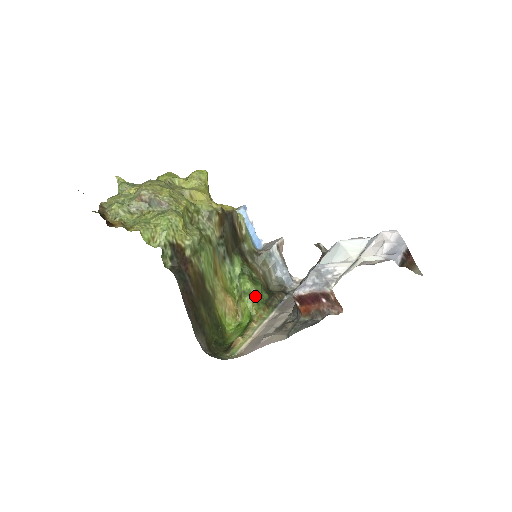
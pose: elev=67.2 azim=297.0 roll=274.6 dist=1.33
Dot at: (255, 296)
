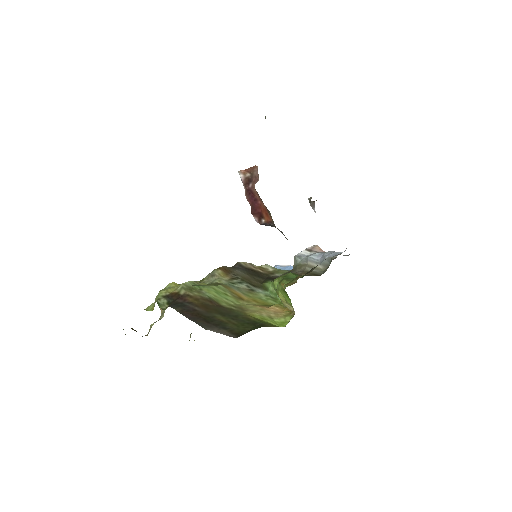
Dot at: (283, 279)
